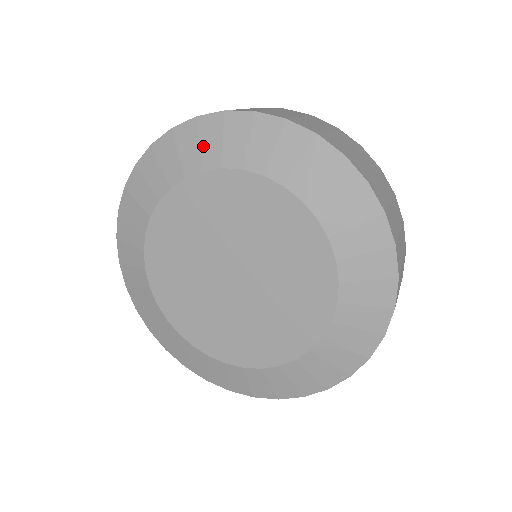
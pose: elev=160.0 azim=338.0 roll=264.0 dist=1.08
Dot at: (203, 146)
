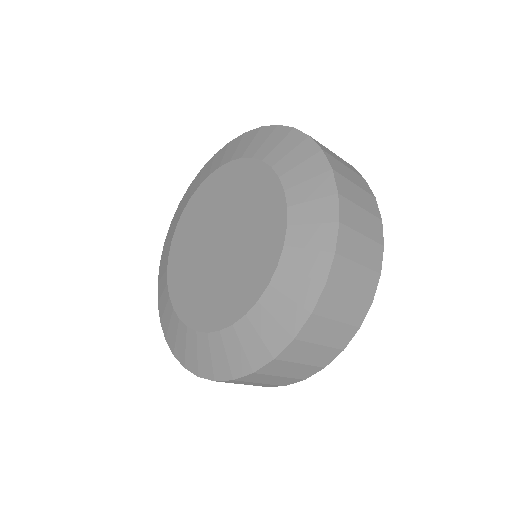
Dot at: (226, 155)
